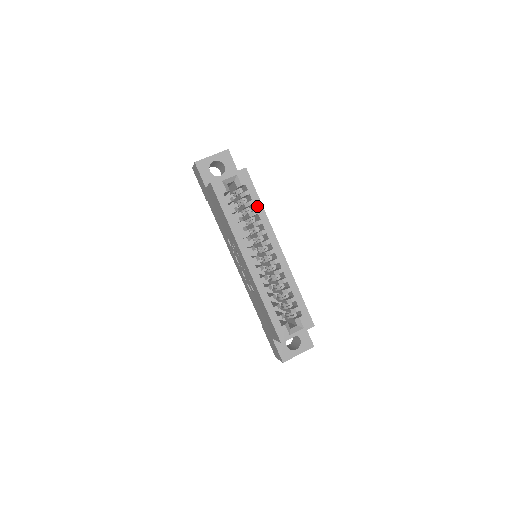
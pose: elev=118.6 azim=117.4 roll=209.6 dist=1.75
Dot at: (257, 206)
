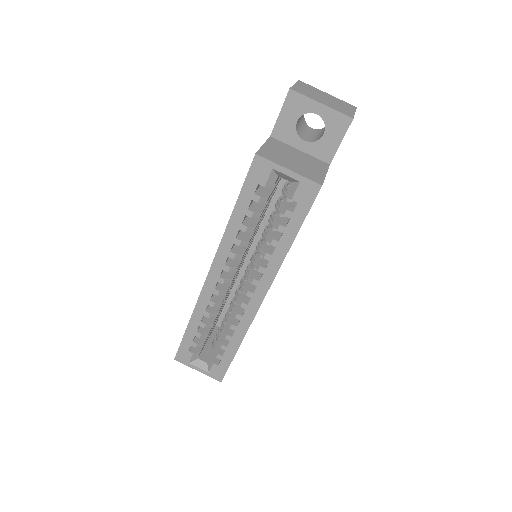
Dot at: (284, 239)
